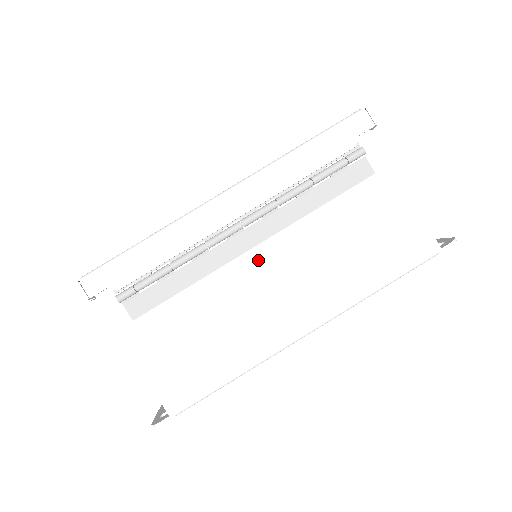
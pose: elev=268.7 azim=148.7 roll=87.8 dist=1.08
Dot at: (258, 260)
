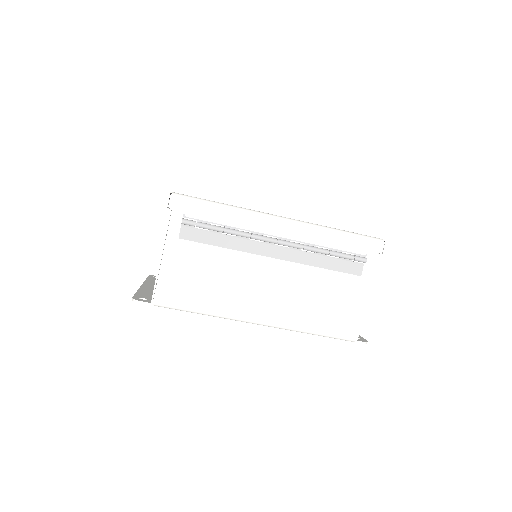
Dot at: (268, 266)
